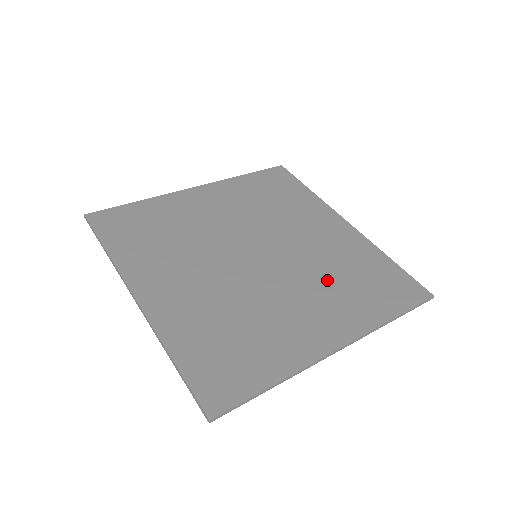
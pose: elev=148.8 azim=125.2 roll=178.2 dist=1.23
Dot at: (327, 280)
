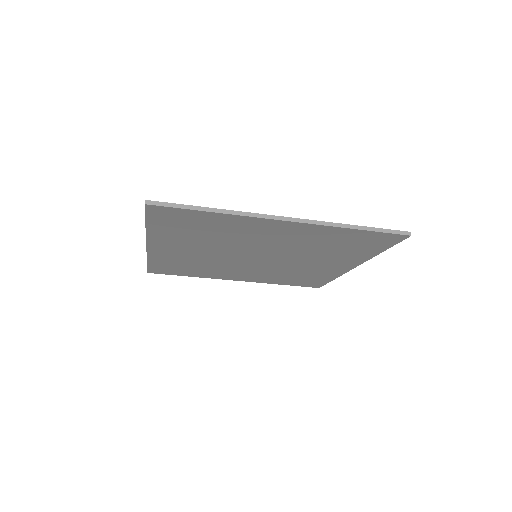
Dot at: occluded
